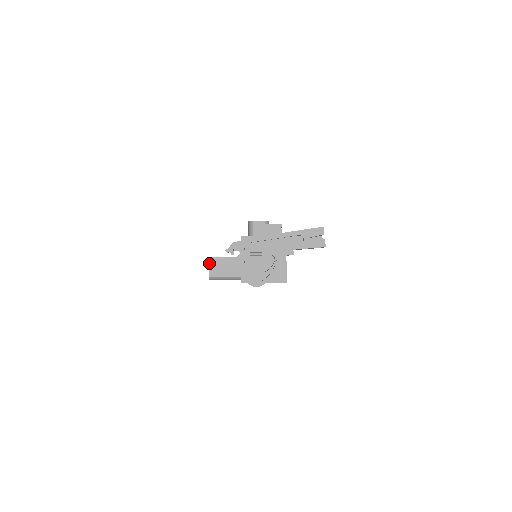
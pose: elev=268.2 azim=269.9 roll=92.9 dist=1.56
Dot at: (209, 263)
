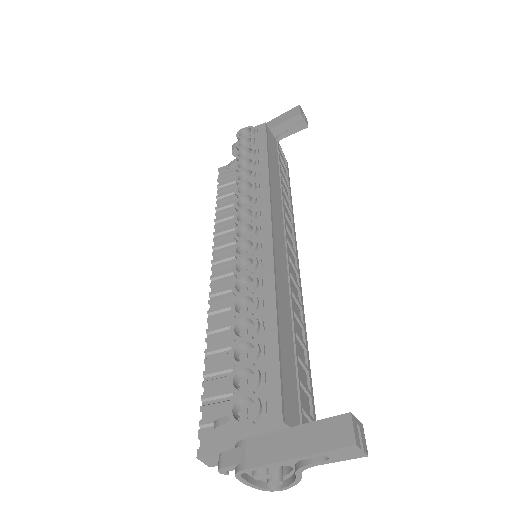
Dot at: (201, 461)
